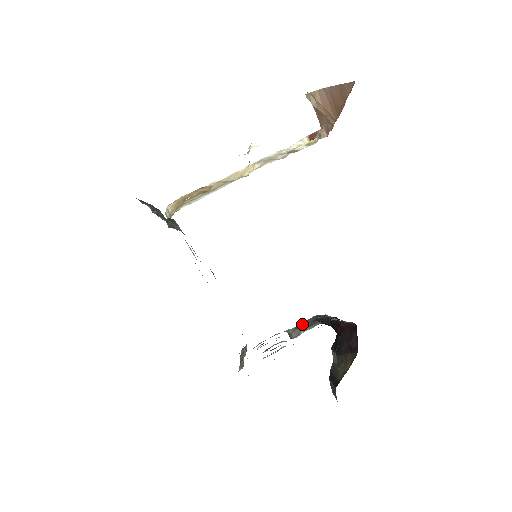
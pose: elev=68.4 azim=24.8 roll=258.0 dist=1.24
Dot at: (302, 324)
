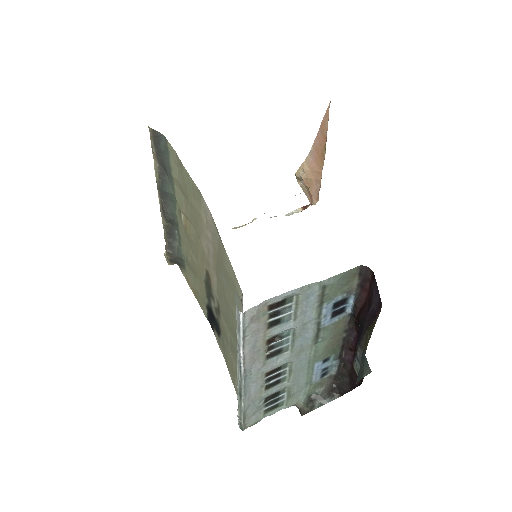
Dot at: (315, 394)
